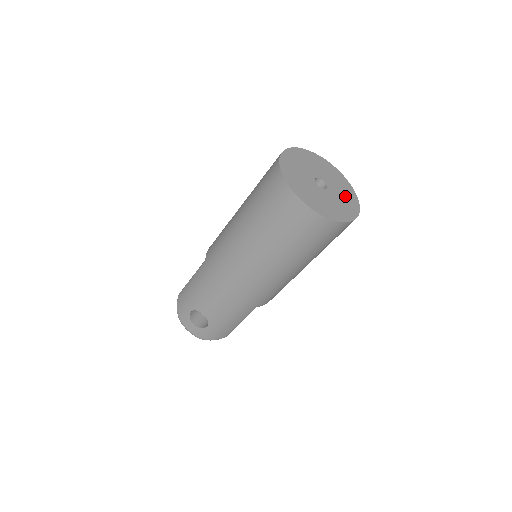
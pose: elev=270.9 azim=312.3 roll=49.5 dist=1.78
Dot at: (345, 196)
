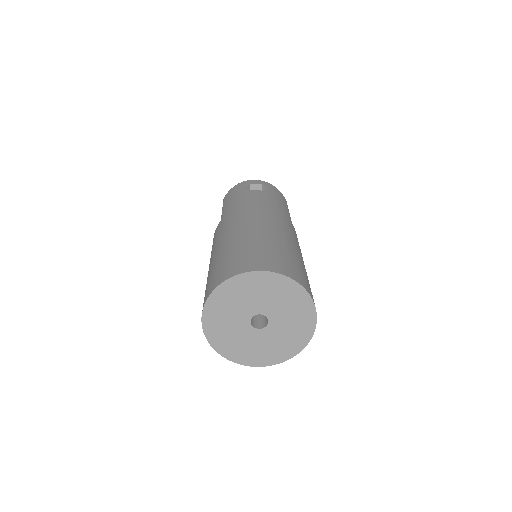
Dot at: (292, 308)
